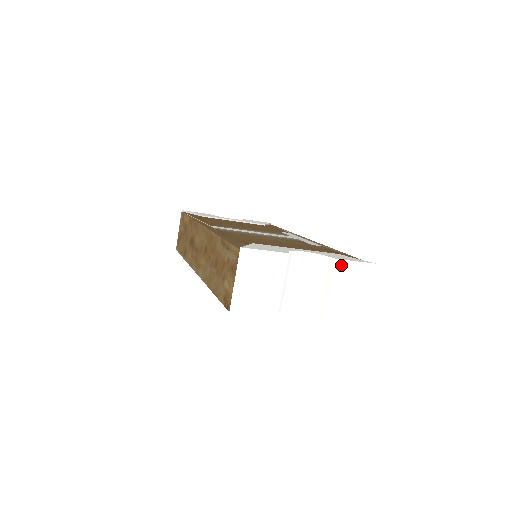
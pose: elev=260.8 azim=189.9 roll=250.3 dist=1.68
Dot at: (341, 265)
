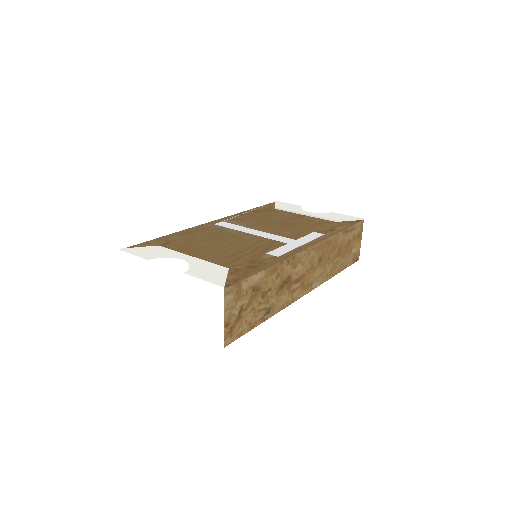
Dot at: (190, 281)
